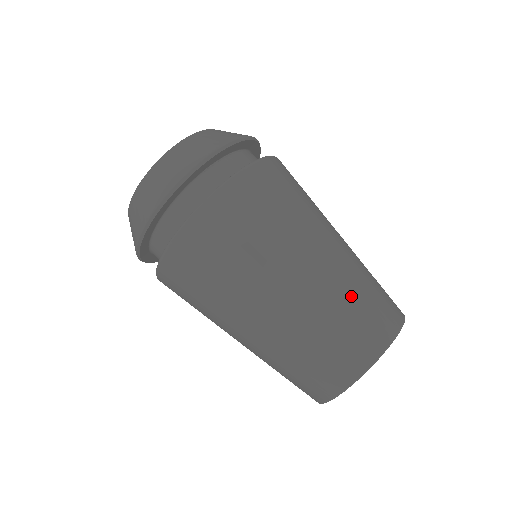
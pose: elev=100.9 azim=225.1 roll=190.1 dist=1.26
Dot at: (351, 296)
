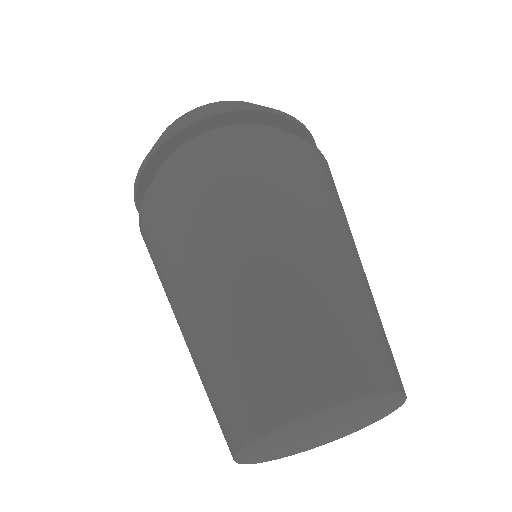
Dot at: (379, 316)
